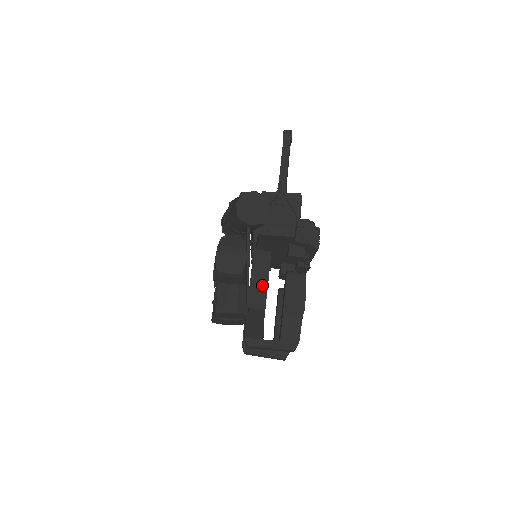
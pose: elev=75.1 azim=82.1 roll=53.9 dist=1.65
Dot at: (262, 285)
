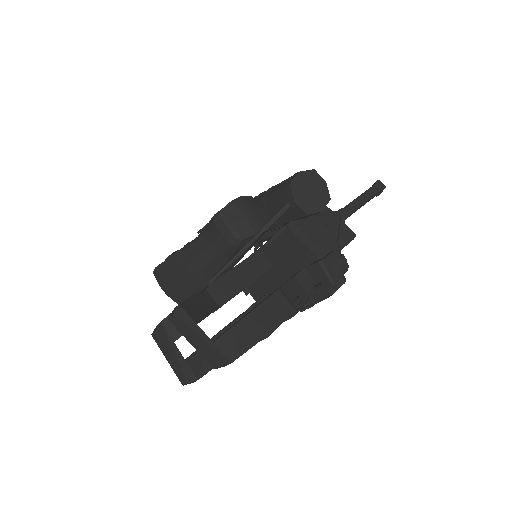
Dot at: (238, 284)
